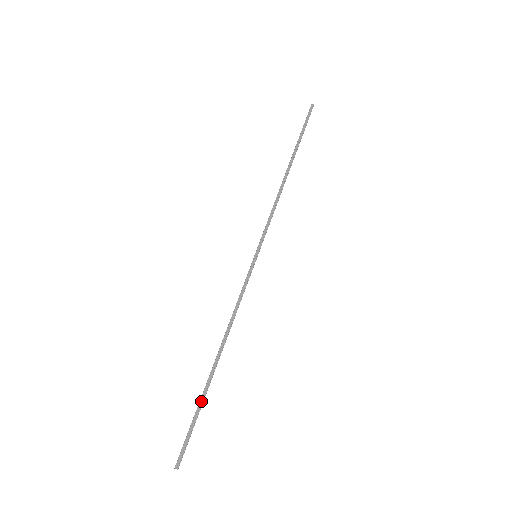
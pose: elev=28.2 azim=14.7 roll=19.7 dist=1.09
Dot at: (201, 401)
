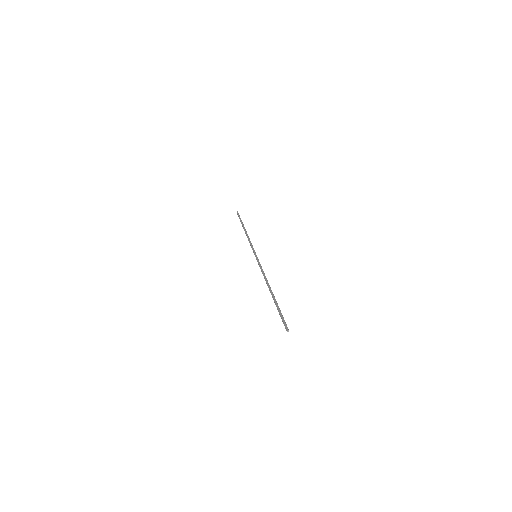
Dot at: (277, 304)
